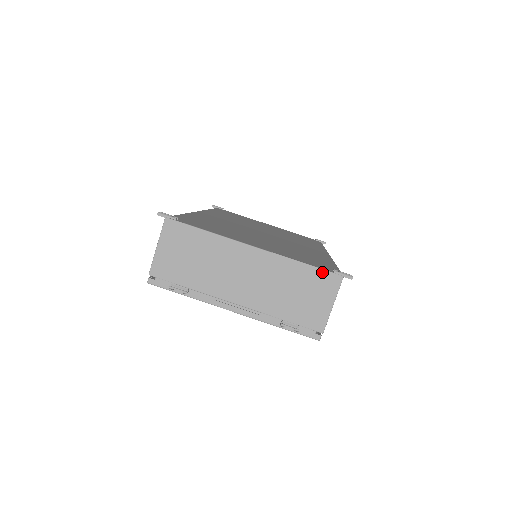
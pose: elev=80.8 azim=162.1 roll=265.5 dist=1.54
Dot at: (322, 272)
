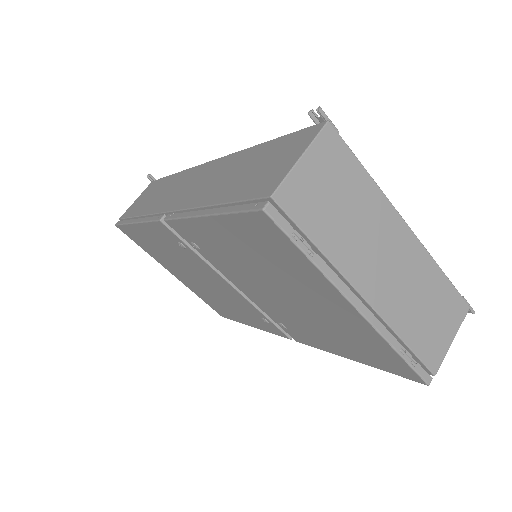
Dot at: (456, 293)
